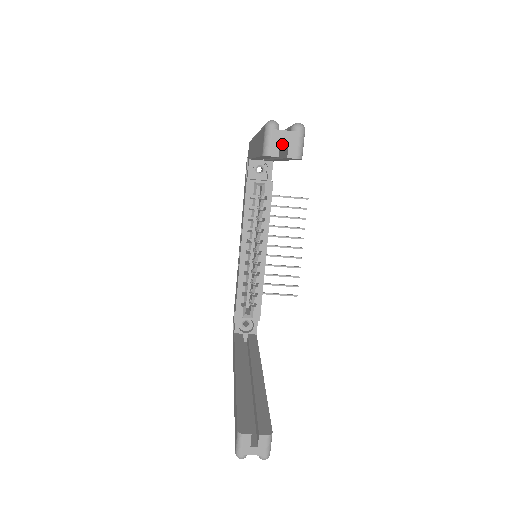
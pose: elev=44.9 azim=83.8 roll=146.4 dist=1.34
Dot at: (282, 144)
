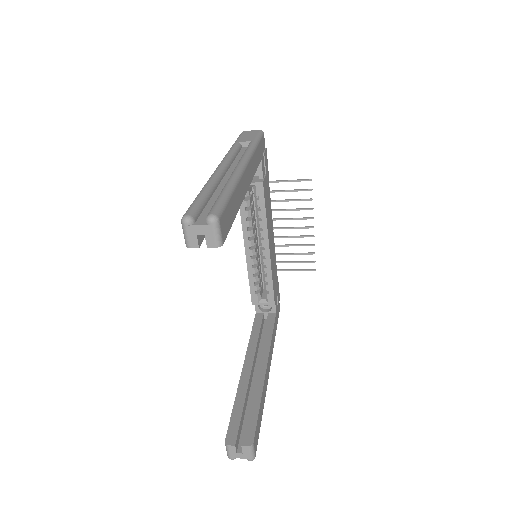
Dot at: occluded
